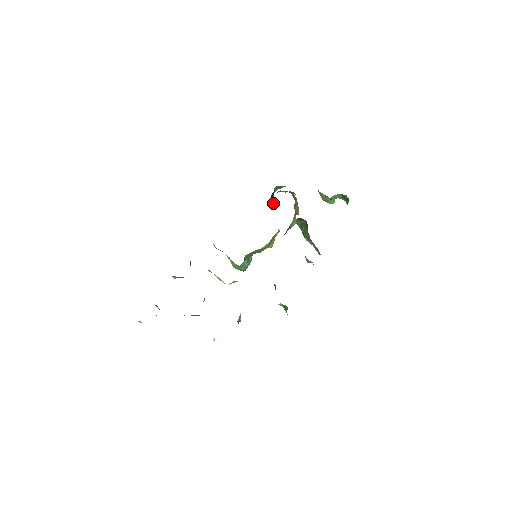
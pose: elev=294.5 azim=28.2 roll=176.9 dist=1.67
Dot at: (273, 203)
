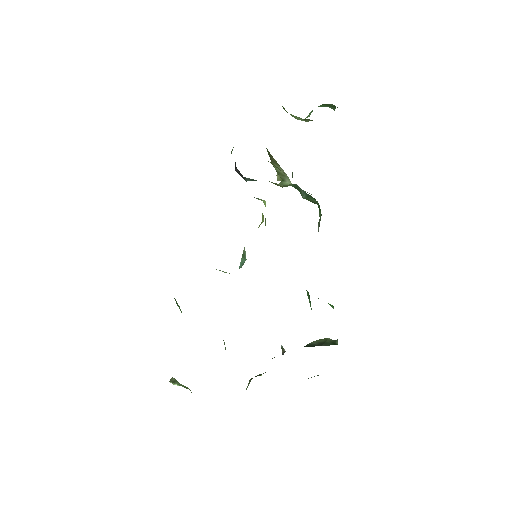
Dot at: (240, 174)
